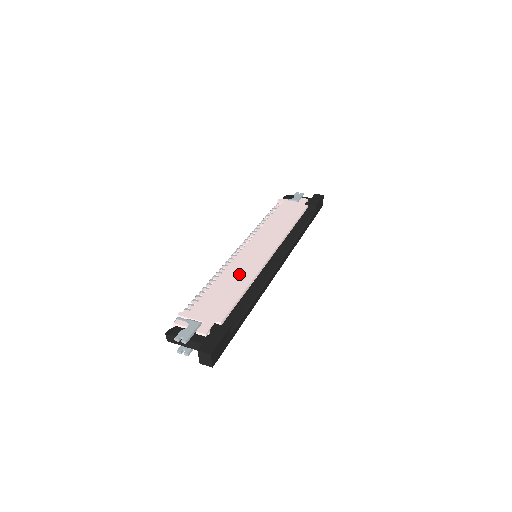
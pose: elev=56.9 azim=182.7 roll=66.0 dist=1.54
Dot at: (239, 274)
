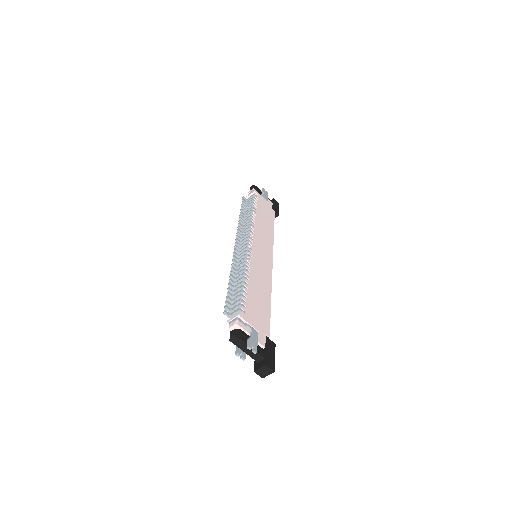
Dot at: (262, 280)
